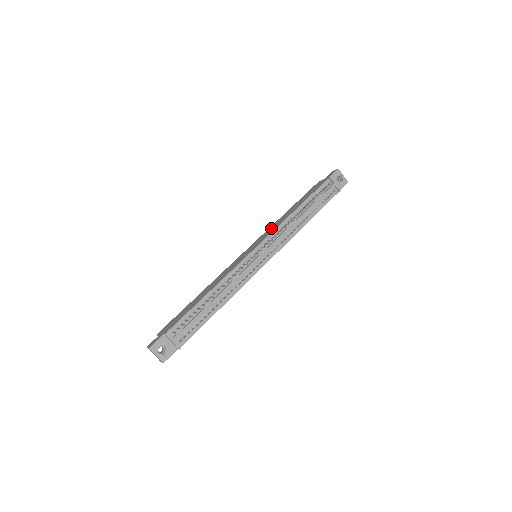
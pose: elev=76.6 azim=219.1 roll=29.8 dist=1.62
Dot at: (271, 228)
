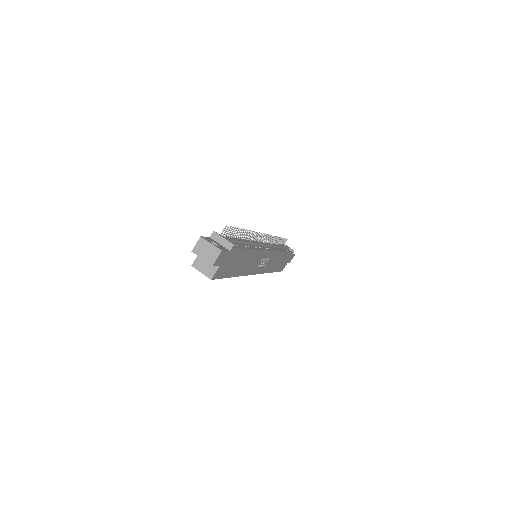
Dot at: occluded
